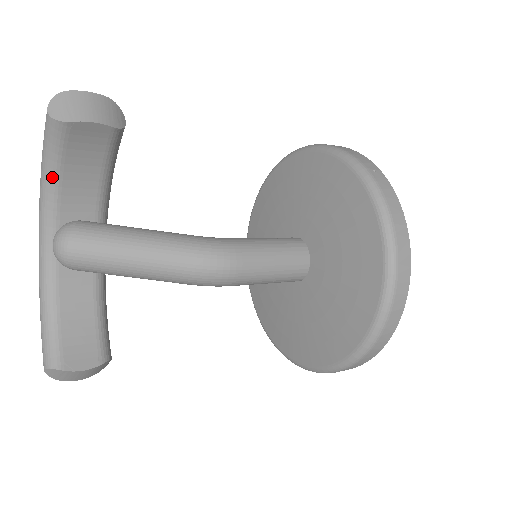
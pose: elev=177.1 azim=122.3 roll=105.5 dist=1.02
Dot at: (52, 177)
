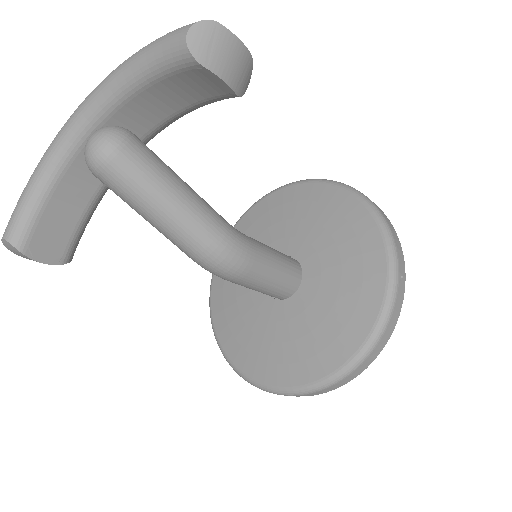
Dot at: (137, 81)
